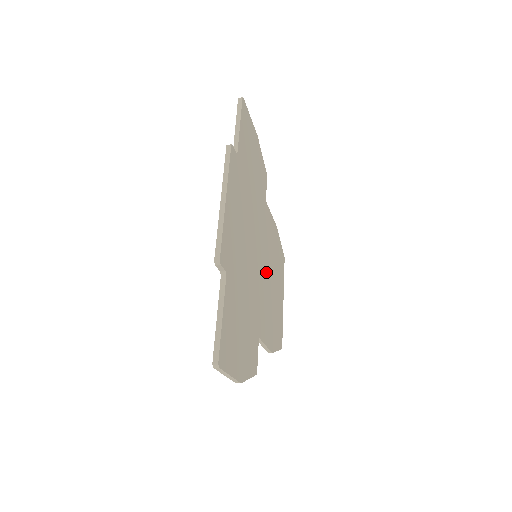
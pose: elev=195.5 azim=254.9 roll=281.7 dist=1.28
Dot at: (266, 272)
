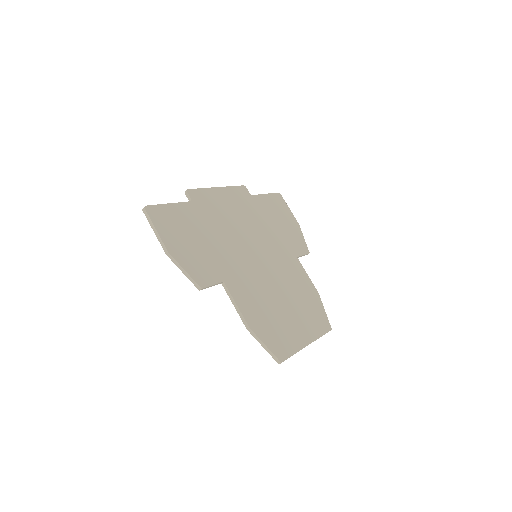
Dot at: (270, 280)
